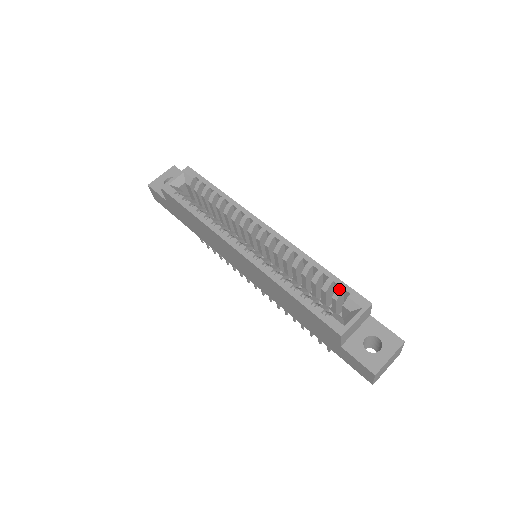
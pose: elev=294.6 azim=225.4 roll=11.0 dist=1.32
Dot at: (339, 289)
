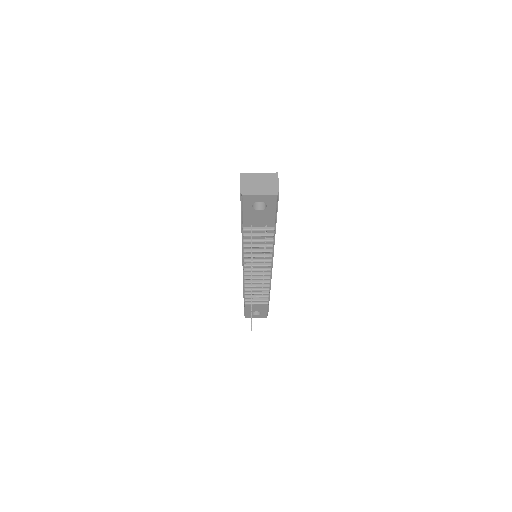
Dot at: occluded
